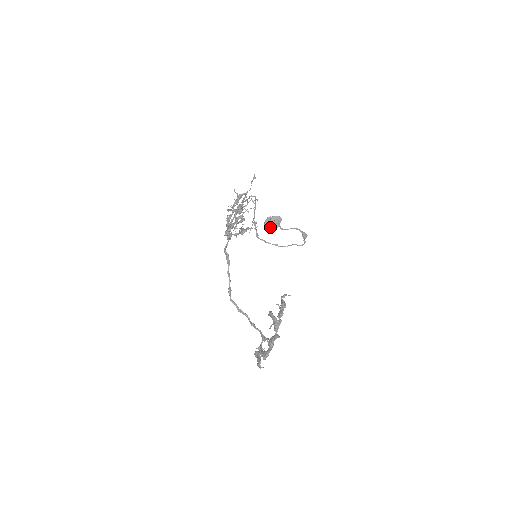
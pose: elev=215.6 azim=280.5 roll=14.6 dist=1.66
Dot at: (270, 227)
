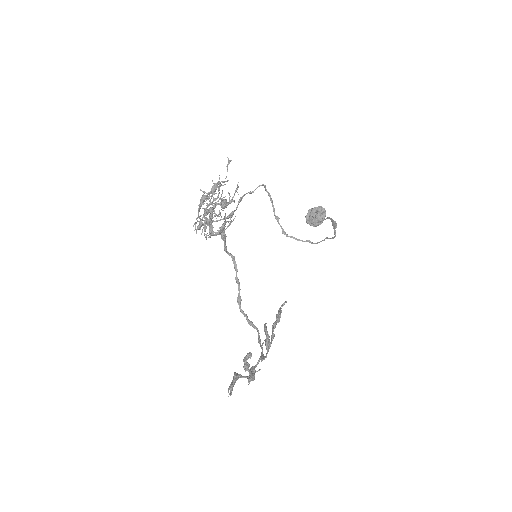
Dot at: (313, 221)
